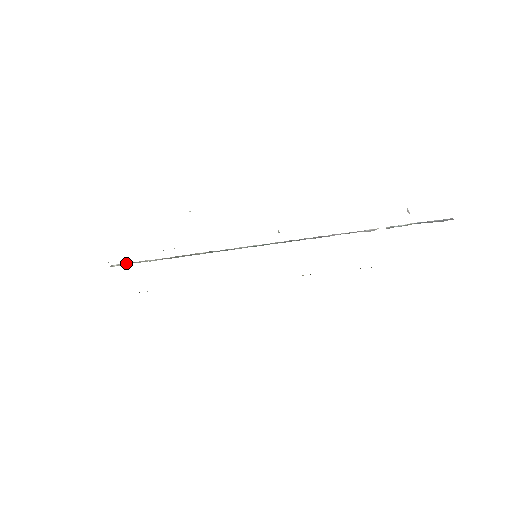
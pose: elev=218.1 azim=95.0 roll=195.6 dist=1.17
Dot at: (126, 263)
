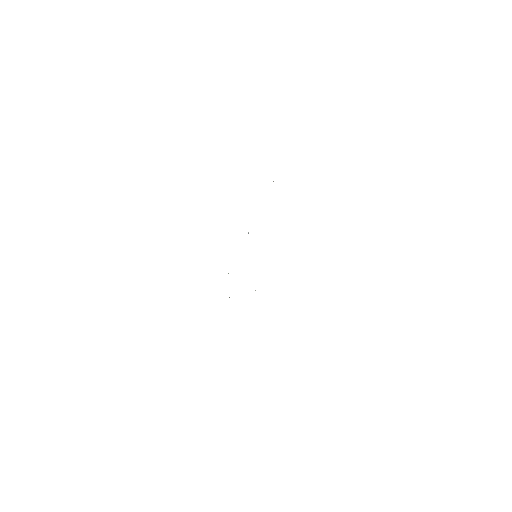
Dot at: occluded
